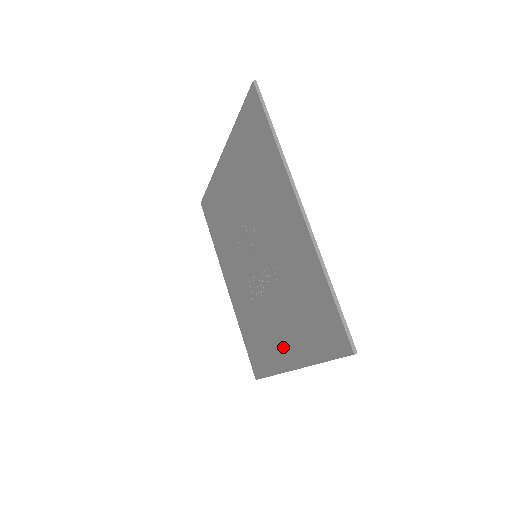
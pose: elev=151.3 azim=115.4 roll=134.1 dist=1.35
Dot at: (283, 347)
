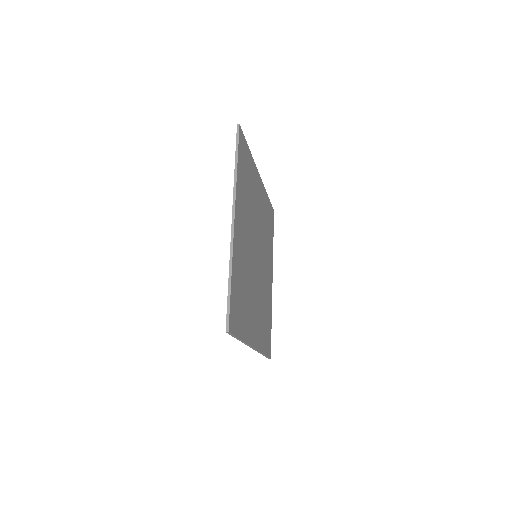
Dot at: occluded
